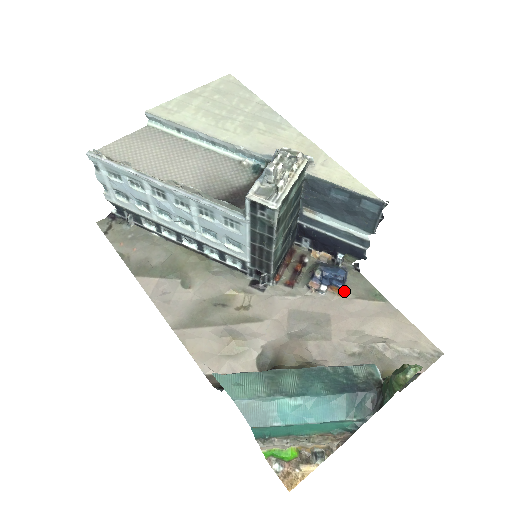
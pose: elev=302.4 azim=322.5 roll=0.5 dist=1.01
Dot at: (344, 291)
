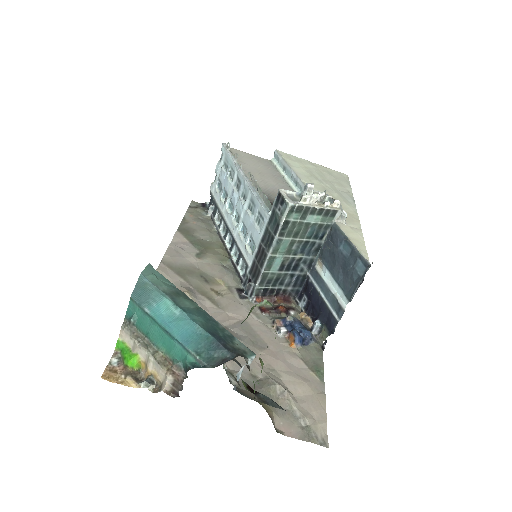
Dot at: (296, 345)
